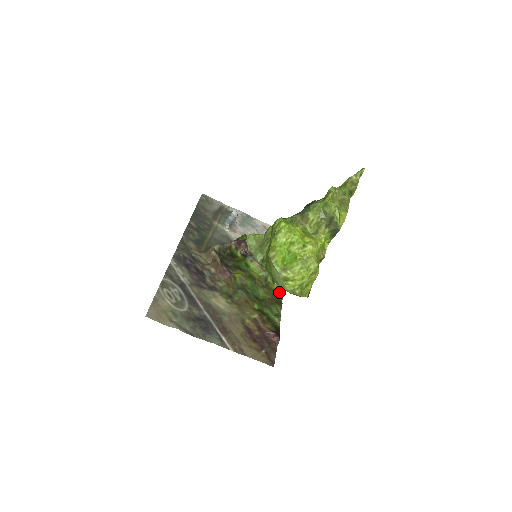
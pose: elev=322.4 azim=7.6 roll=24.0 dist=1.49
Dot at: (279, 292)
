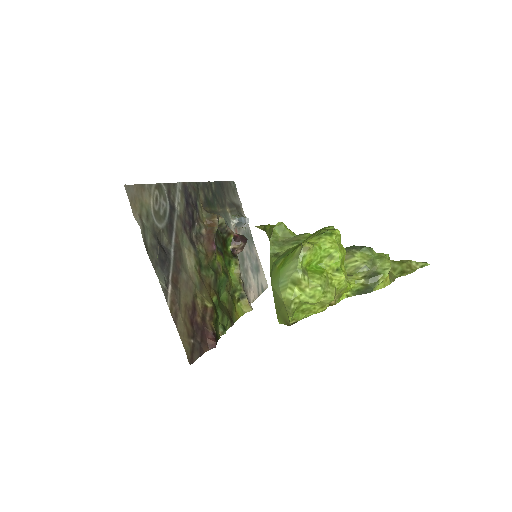
Dot at: (237, 313)
